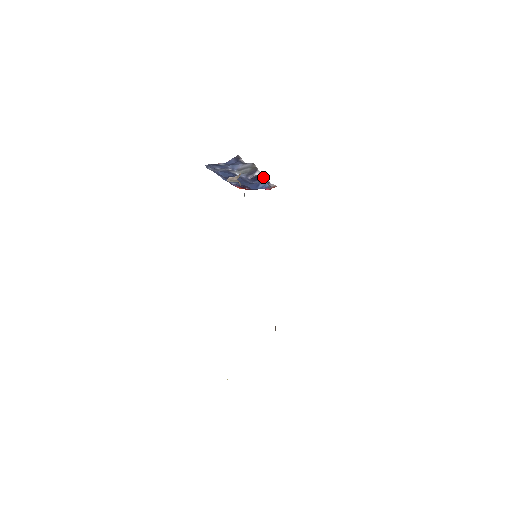
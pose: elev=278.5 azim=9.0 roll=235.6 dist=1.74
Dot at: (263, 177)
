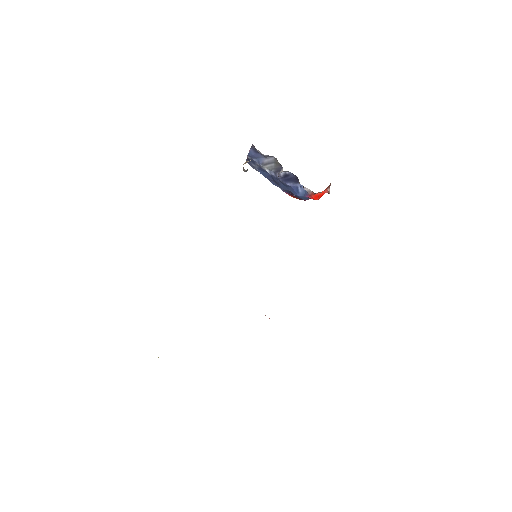
Dot at: (295, 178)
